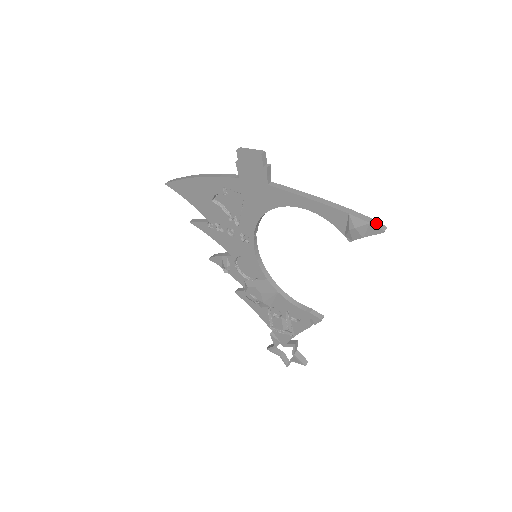
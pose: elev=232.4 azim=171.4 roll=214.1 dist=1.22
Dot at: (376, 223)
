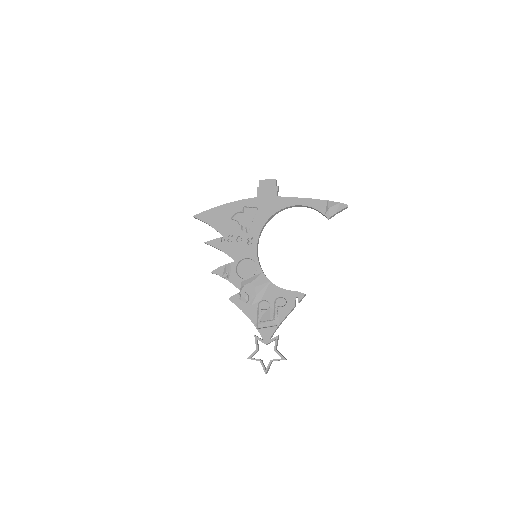
Dot at: (343, 204)
